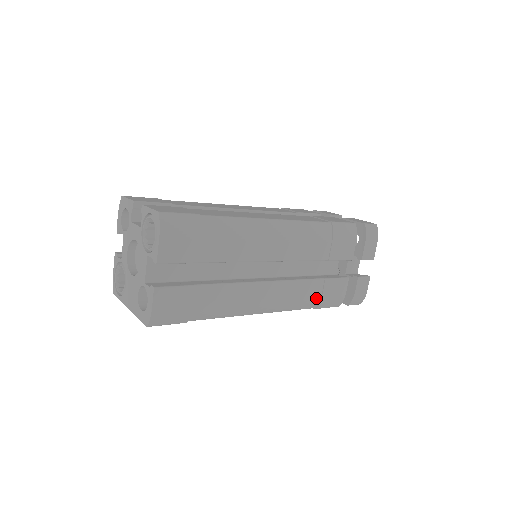
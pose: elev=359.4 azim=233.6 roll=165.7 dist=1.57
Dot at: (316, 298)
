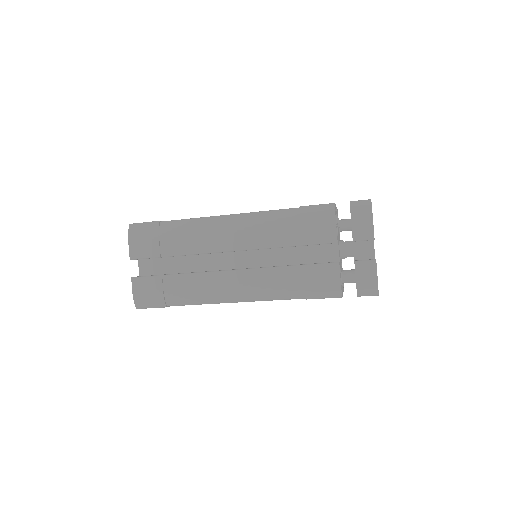
Dot at: (298, 286)
